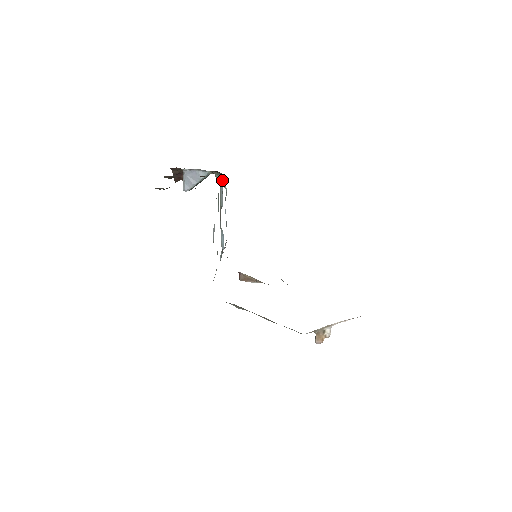
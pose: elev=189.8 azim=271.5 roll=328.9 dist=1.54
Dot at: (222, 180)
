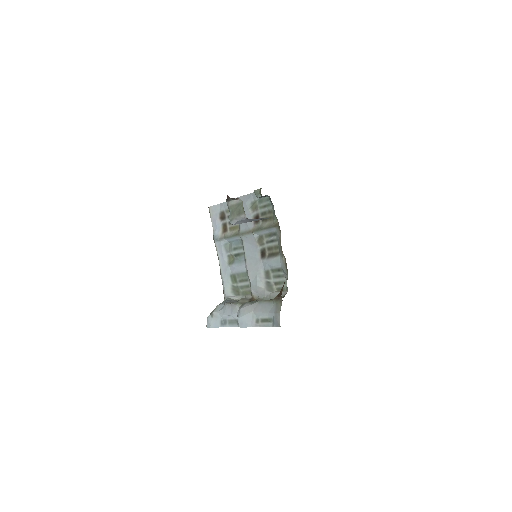
Dot at: (263, 196)
